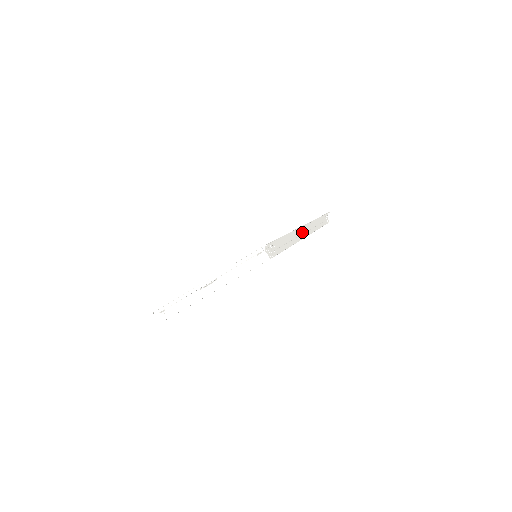
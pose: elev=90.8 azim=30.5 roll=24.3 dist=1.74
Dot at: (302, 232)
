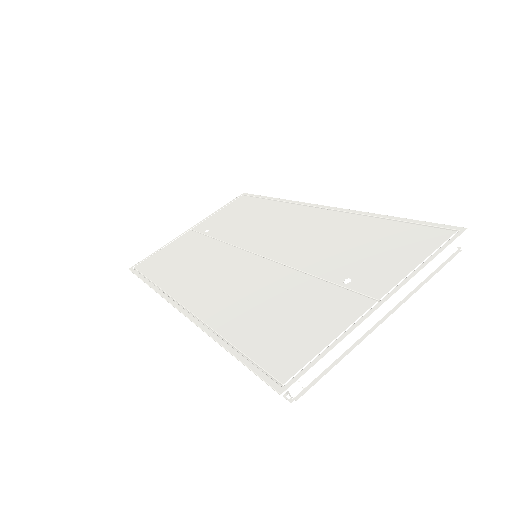
Dot at: occluded
